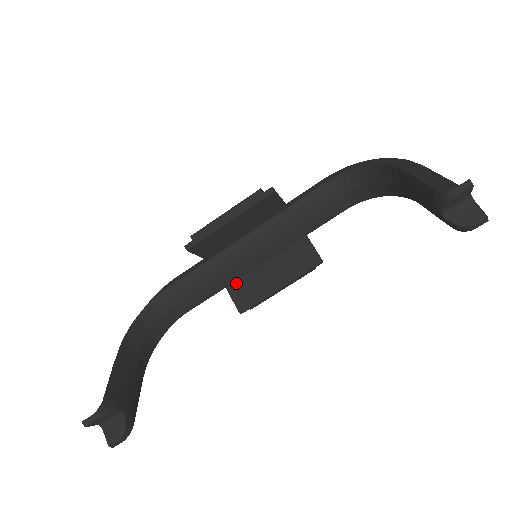
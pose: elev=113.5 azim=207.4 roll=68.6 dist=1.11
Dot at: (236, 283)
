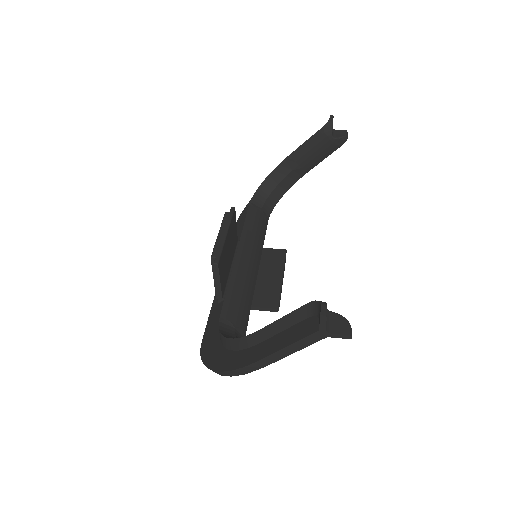
Dot at: (253, 299)
